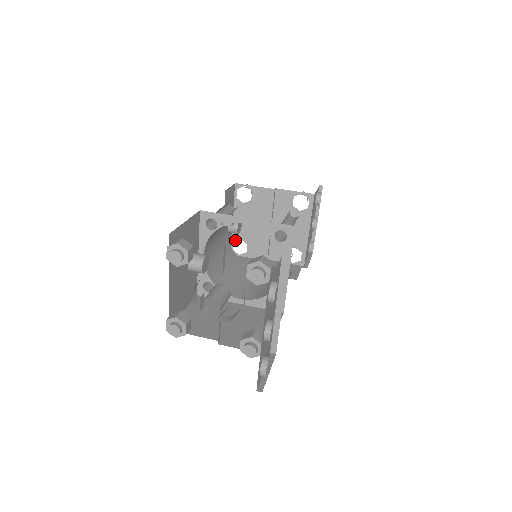
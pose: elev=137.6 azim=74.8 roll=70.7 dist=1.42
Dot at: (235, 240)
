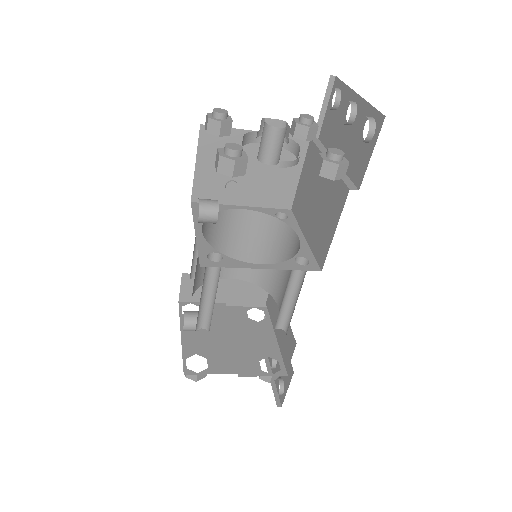
Dot at: (188, 356)
